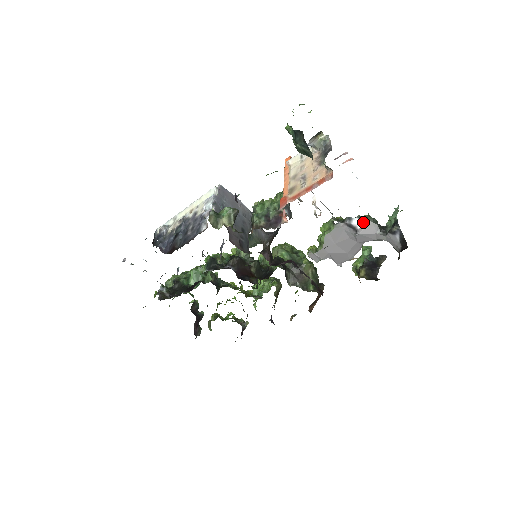
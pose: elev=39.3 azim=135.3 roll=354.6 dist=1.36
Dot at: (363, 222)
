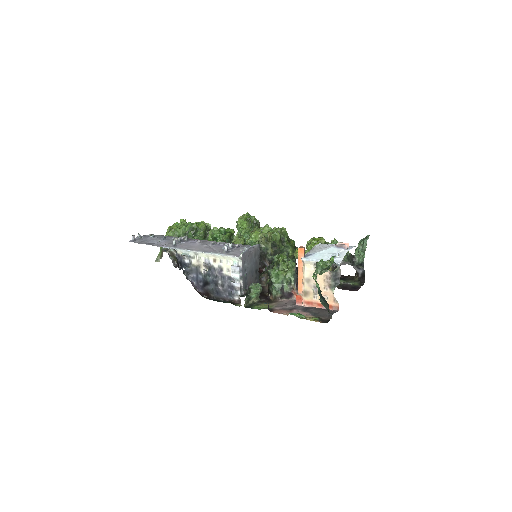
Dot at: (341, 262)
